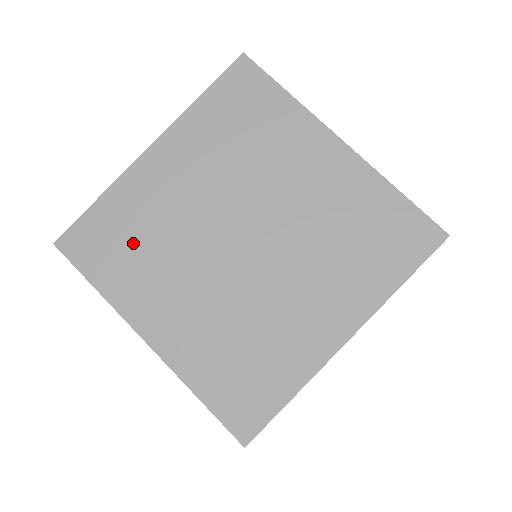
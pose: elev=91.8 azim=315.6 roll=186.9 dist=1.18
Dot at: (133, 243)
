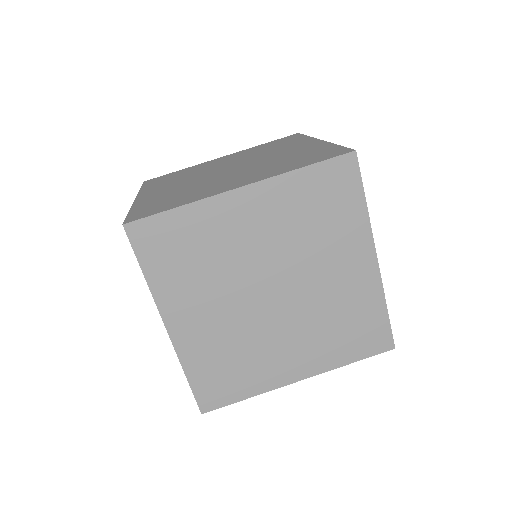
Dot at: (190, 257)
